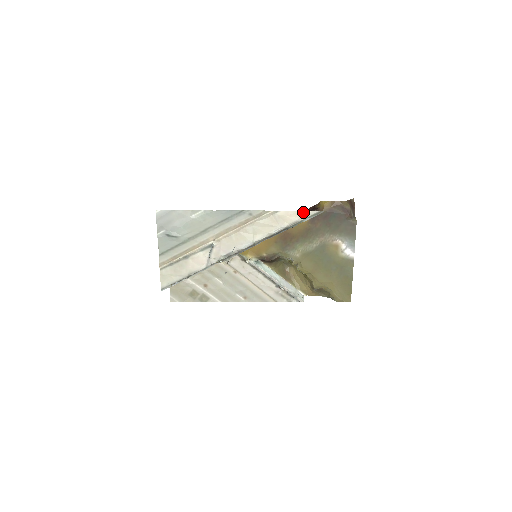
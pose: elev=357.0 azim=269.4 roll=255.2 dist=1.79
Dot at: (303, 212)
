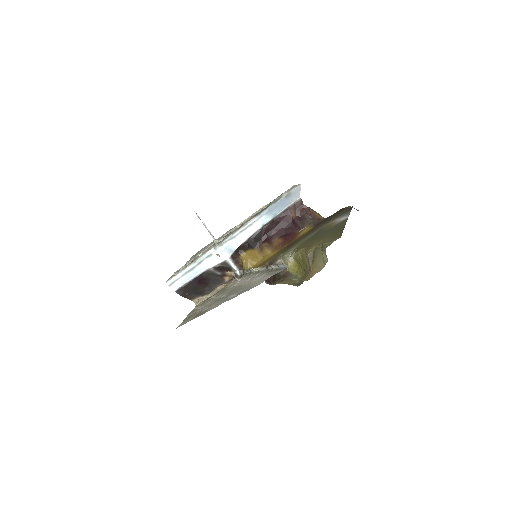
Dot at: occluded
